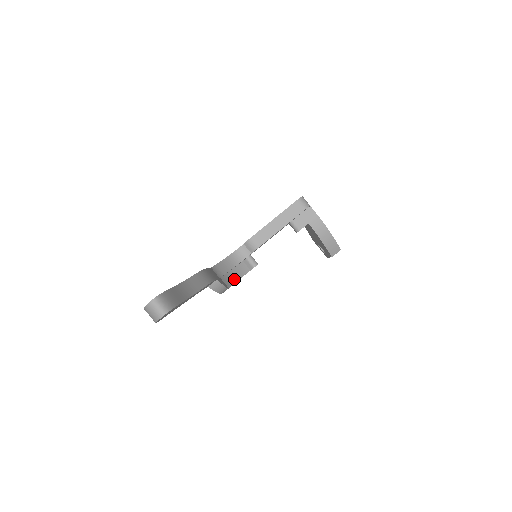
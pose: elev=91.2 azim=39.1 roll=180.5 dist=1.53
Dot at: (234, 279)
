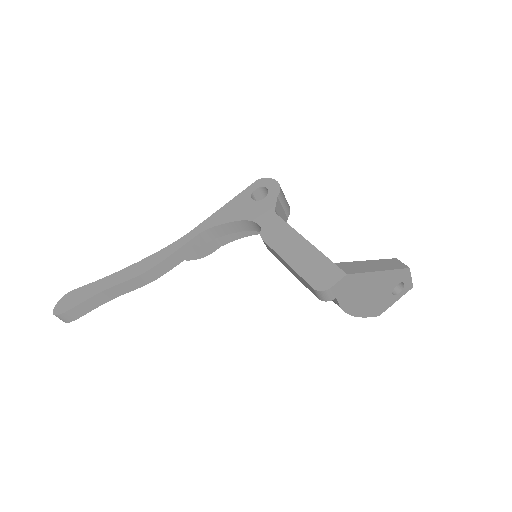
Dot at: (242, 235)
